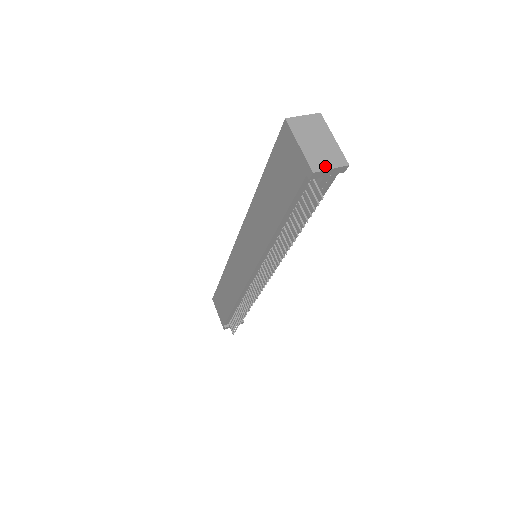
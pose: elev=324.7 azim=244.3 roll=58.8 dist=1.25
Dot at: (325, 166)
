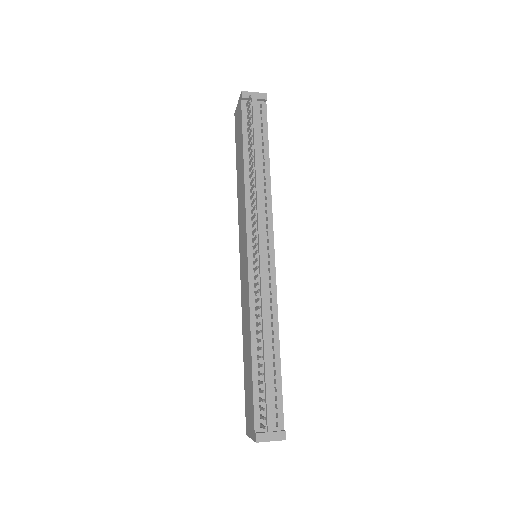
Dot at: (250, 93)
